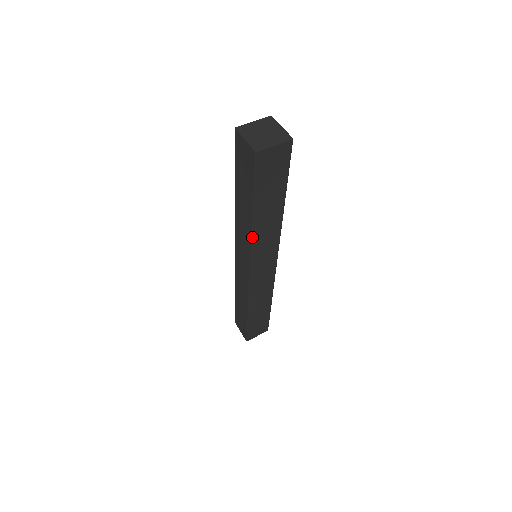
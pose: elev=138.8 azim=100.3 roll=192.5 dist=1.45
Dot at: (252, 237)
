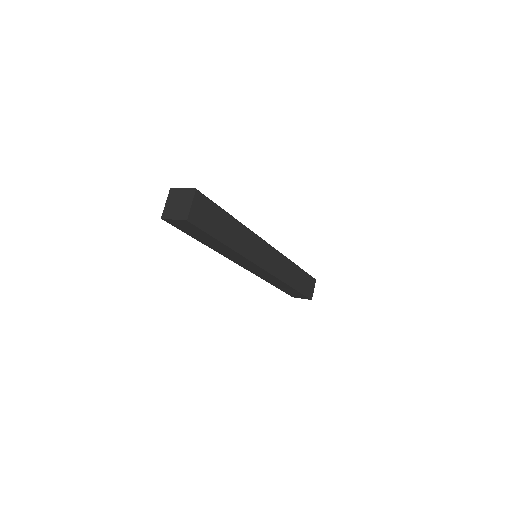
Dot at: occluded
